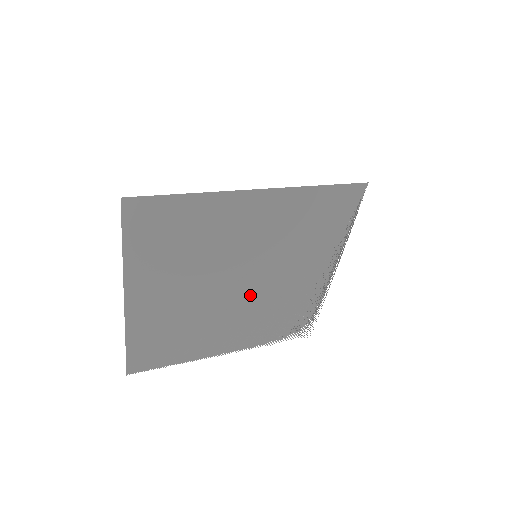
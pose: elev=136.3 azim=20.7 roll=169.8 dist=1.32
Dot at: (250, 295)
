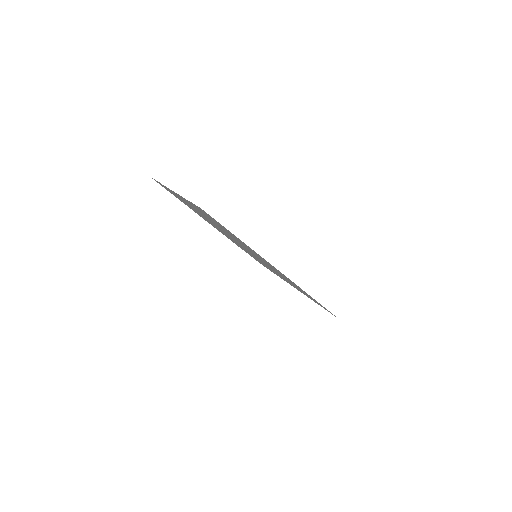
Dot at: occluded
